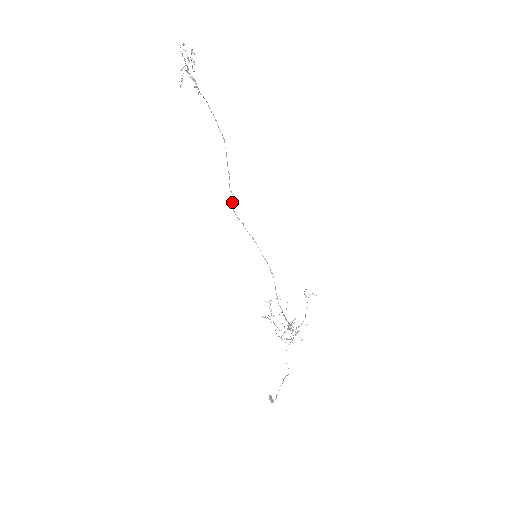
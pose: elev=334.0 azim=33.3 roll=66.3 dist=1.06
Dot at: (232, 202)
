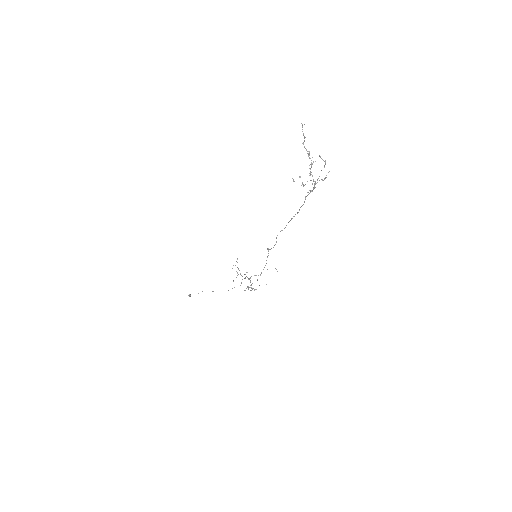
Dot at: occluded
